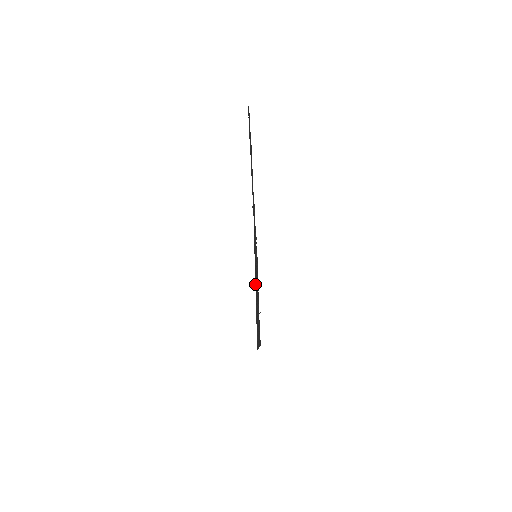
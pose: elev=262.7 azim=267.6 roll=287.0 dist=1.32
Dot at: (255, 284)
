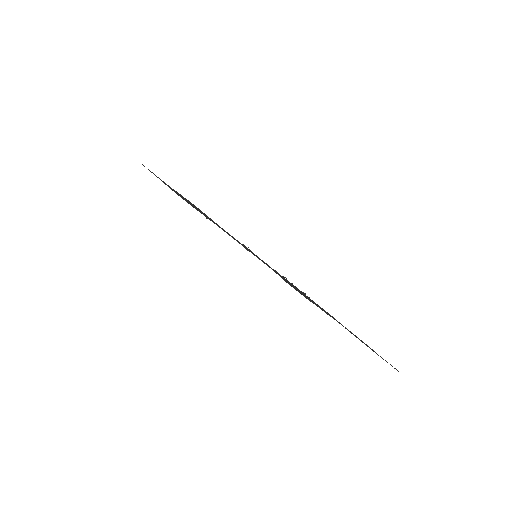
Dot at: occluded
